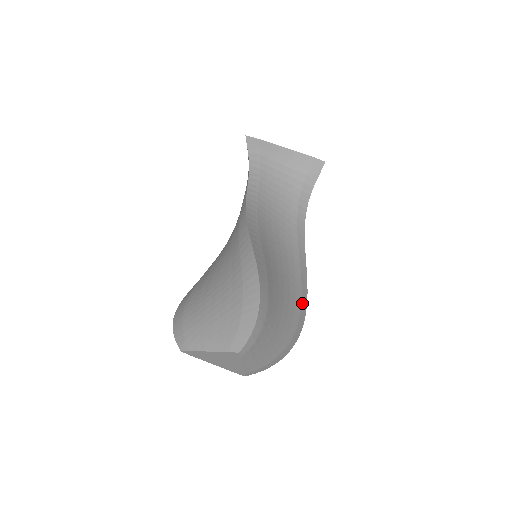
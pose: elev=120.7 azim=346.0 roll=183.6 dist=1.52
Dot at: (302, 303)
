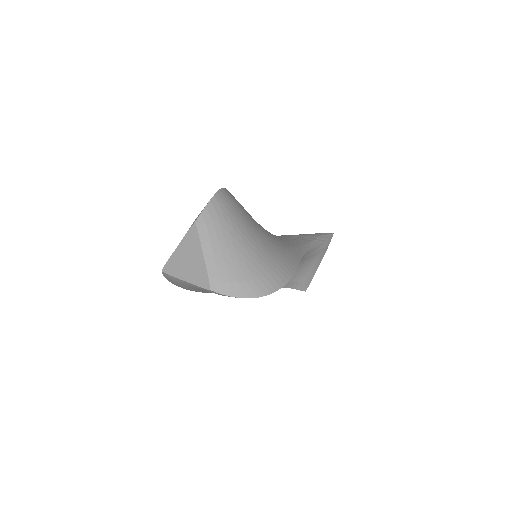
Dot at: (286, 264)
